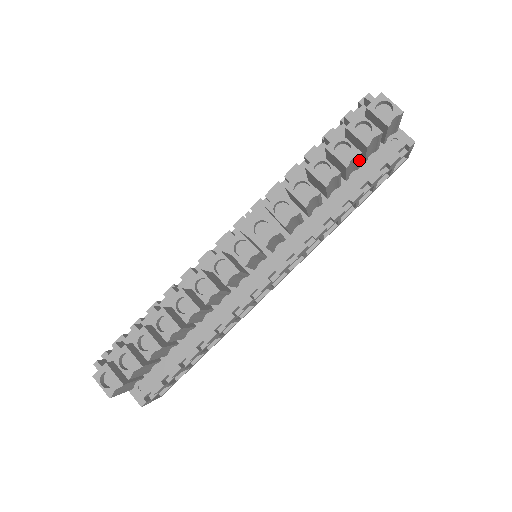
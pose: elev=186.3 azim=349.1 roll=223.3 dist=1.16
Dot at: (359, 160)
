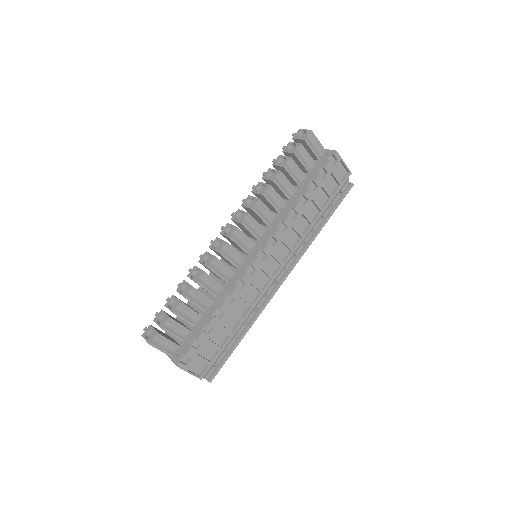
Dot at: (296, 166)
